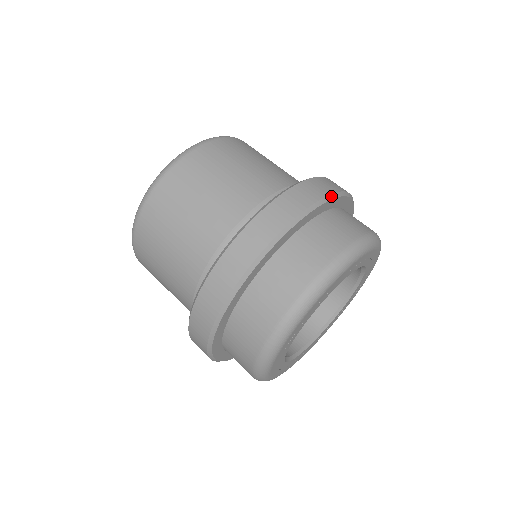
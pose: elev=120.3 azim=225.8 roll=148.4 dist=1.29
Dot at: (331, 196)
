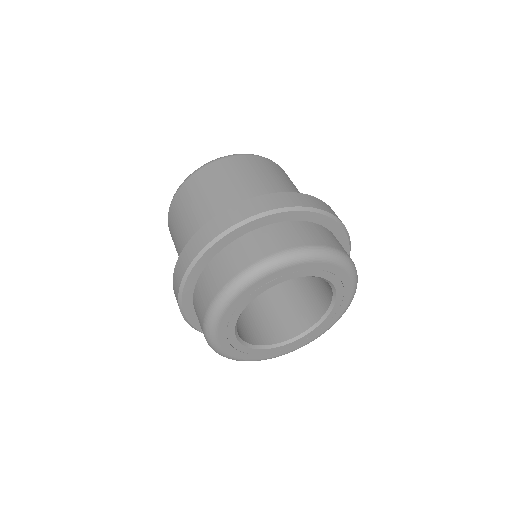
Dot at: (239, 224)
